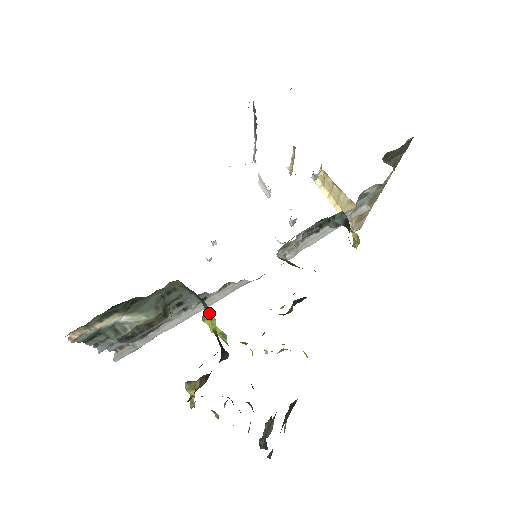
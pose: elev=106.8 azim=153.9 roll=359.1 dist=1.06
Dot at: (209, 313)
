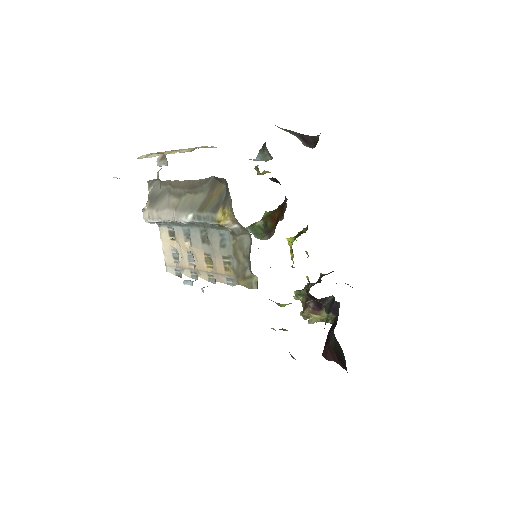
Dot at: occluded
